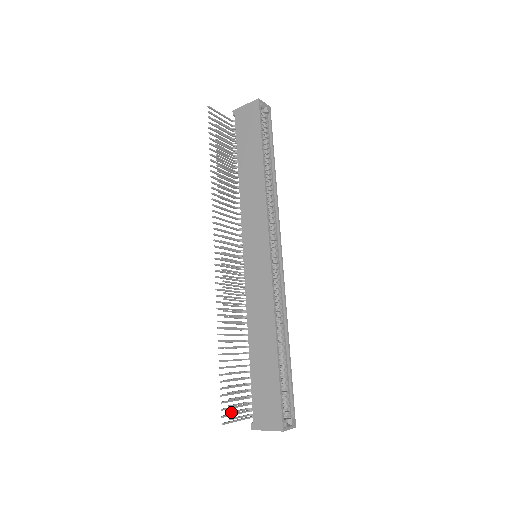
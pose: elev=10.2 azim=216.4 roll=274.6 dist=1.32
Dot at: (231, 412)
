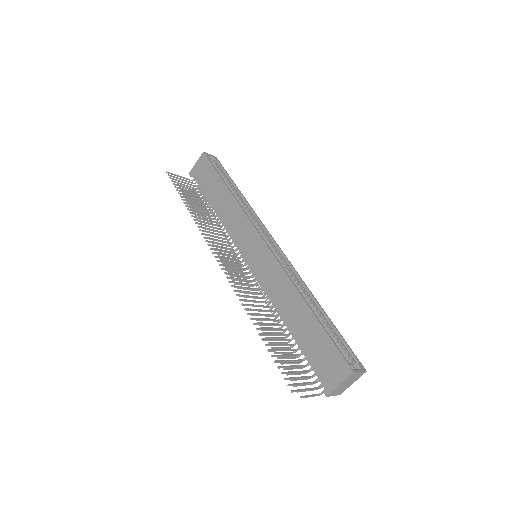
Dot at: occluded
